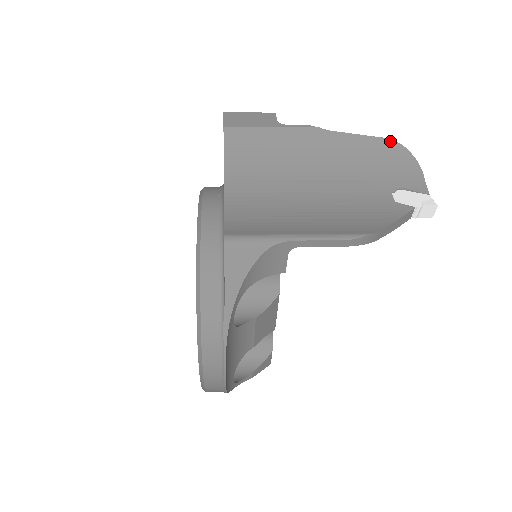
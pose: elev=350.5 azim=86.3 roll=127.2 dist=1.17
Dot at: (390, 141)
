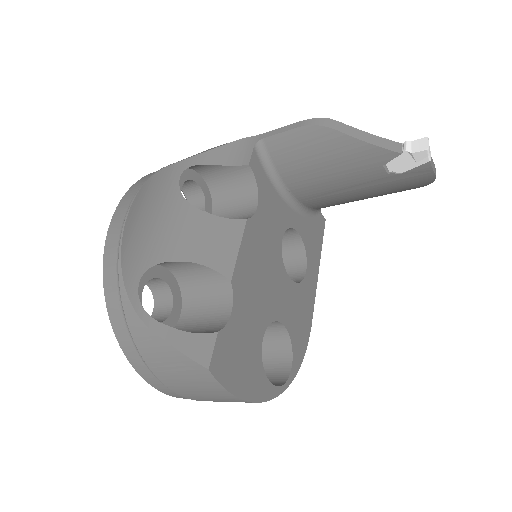
Dot at: occluded
